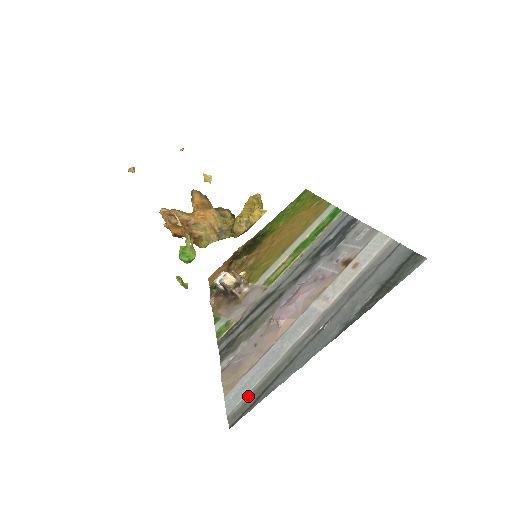
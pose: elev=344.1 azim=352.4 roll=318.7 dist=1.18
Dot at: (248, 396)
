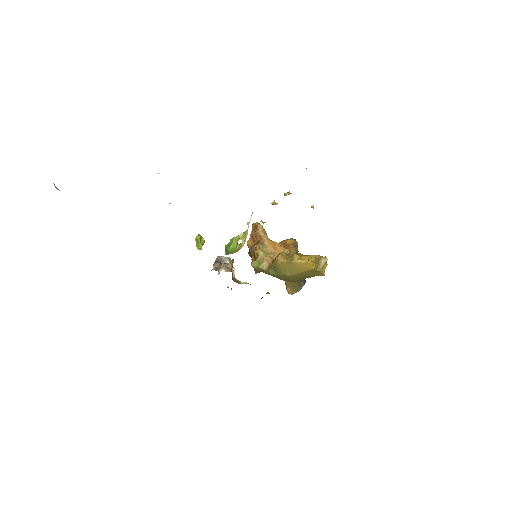
Dot at: occluded
